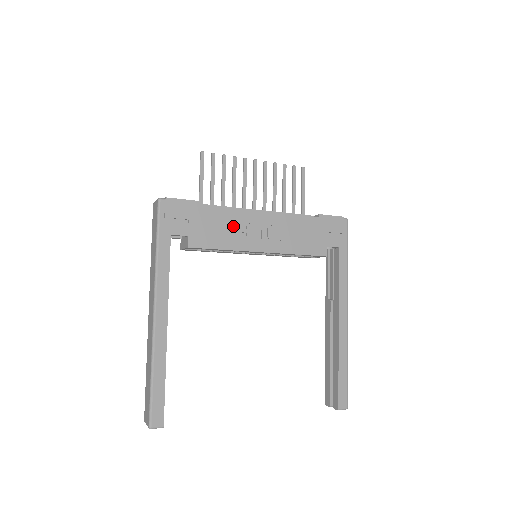
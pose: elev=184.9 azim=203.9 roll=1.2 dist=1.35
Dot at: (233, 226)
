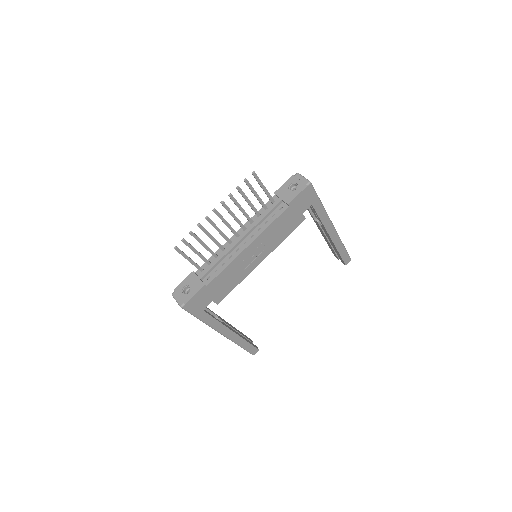
Dot at: (235, 271)
